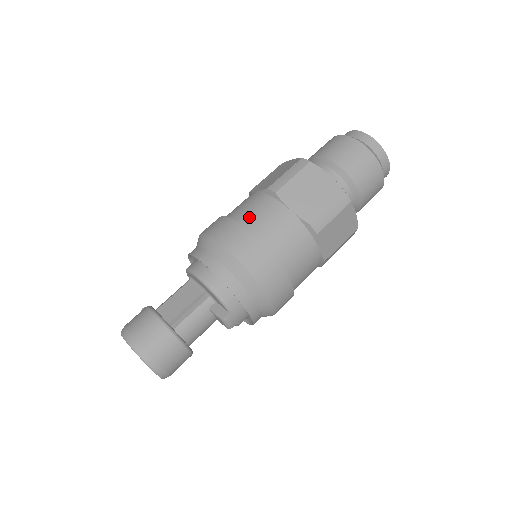
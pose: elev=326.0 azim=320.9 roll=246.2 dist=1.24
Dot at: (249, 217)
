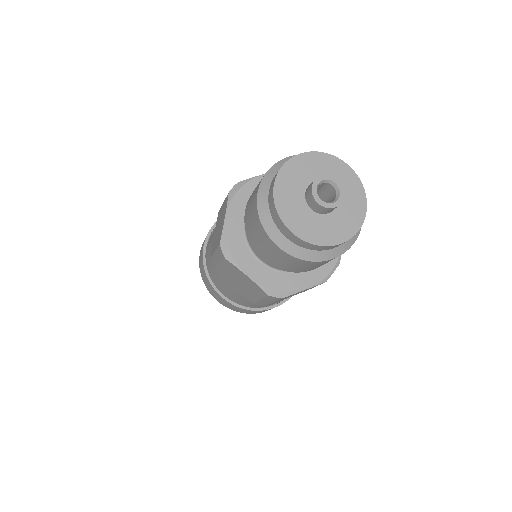
Dot at: (212, 273)
